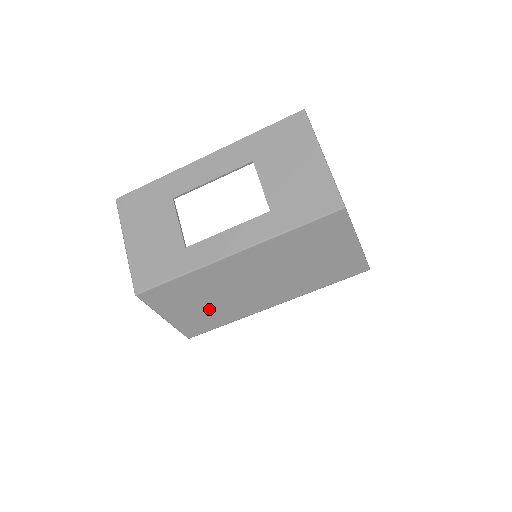
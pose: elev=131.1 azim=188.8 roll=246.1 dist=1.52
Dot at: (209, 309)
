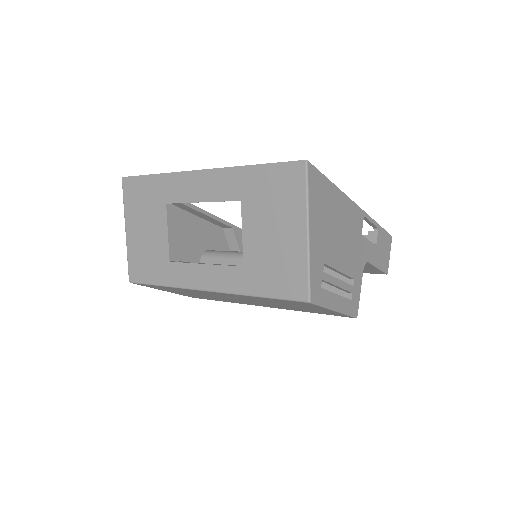
Dot at: (201, 296)
